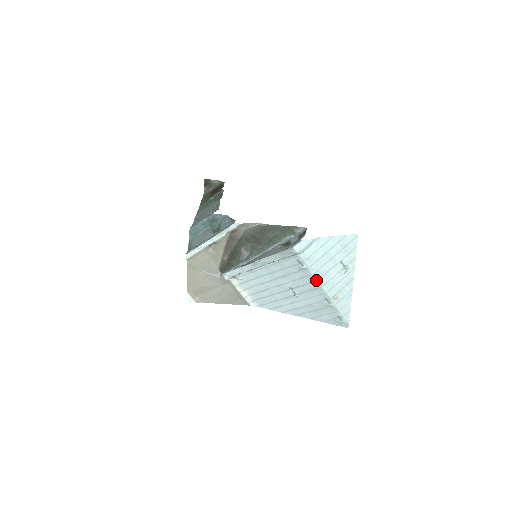
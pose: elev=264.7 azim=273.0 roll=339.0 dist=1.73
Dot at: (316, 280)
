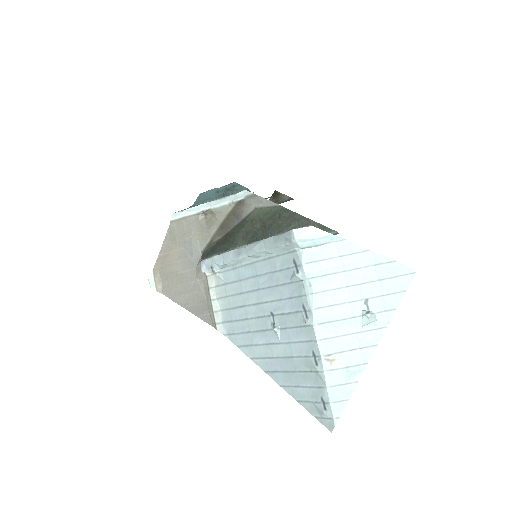
Dot at: (309, 308)
